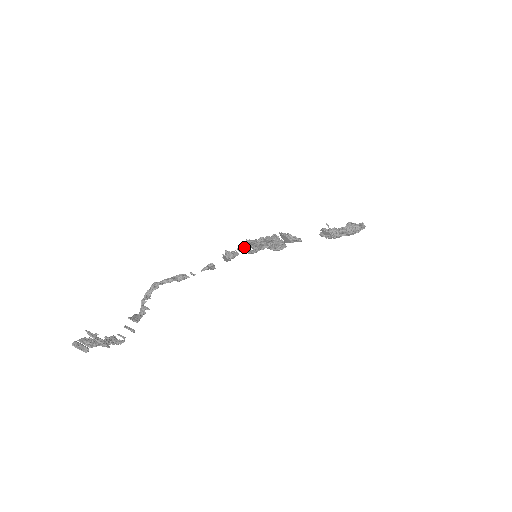
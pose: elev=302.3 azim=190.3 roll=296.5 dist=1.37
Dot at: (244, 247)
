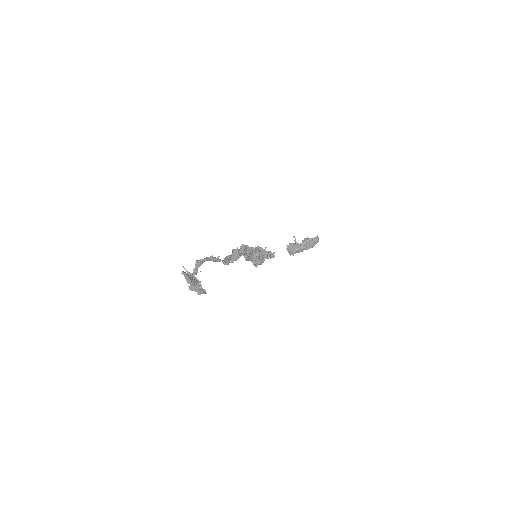
Dot at: (244, 249)
